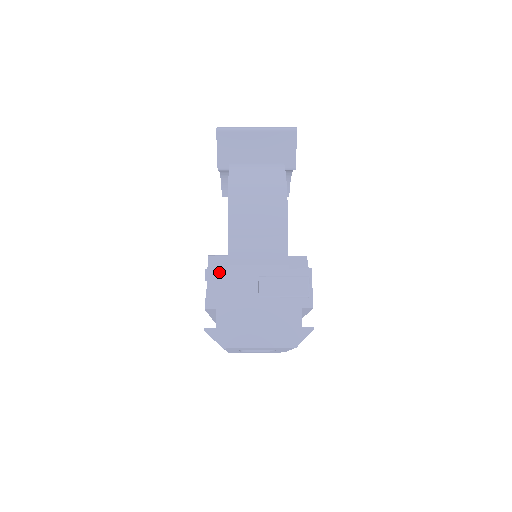
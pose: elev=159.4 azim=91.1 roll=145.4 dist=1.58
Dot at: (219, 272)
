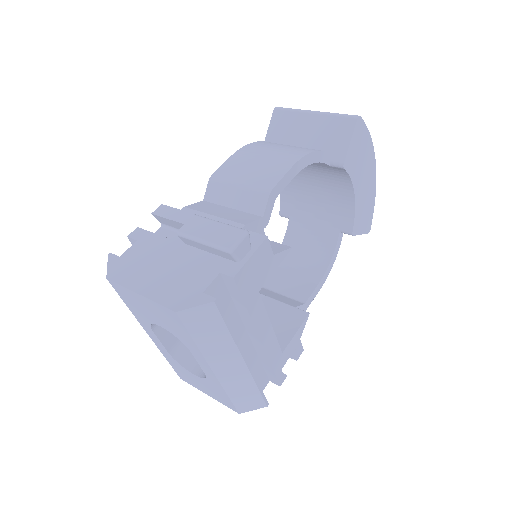
Dot at: (171, 210)
